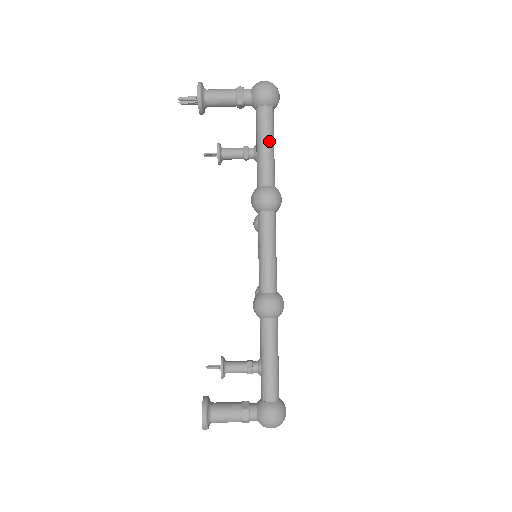
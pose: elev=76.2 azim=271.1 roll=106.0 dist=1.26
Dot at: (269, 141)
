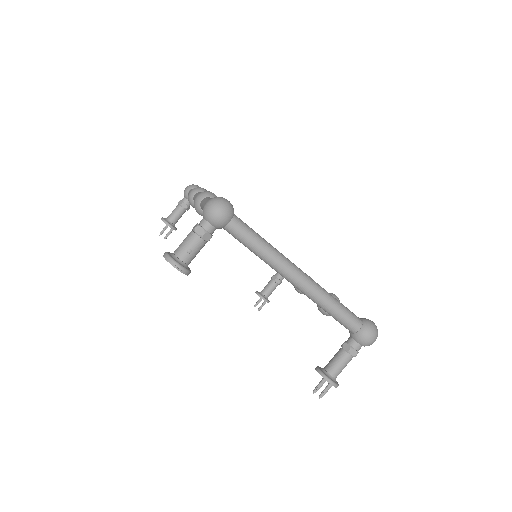
Dot at: occluded
